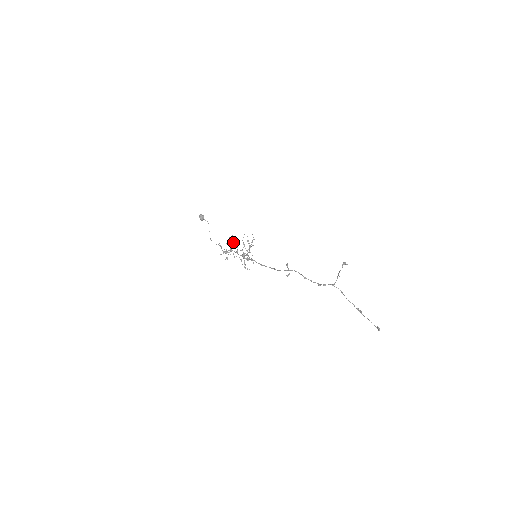
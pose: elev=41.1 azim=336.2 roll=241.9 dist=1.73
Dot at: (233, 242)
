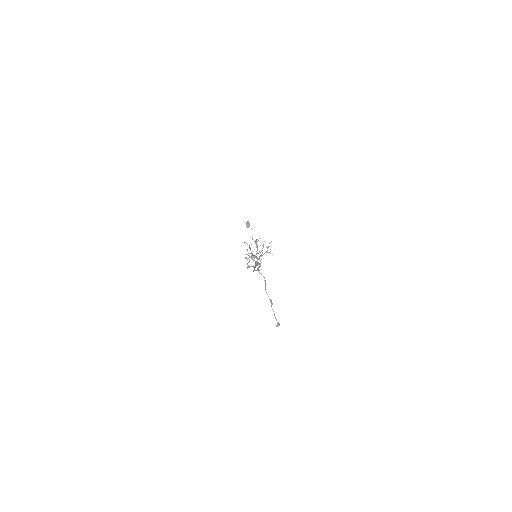
Dot at: occluded
